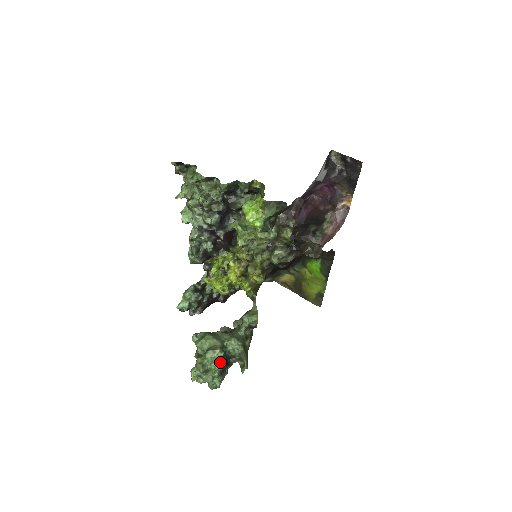
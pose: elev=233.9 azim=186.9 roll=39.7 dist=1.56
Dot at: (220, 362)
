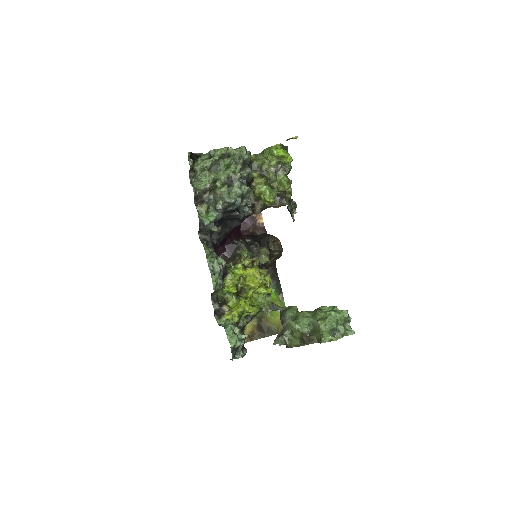
Dot at: (335, 306)
